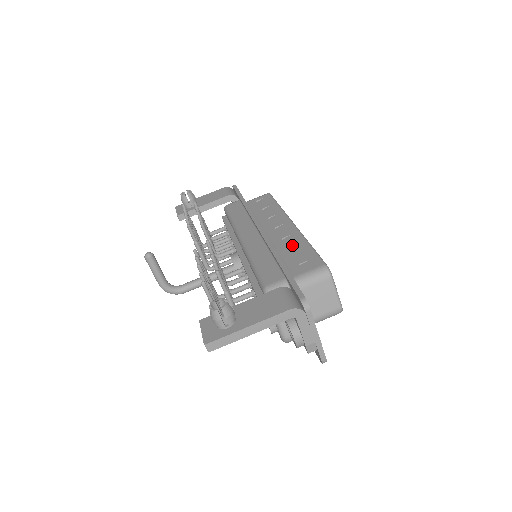
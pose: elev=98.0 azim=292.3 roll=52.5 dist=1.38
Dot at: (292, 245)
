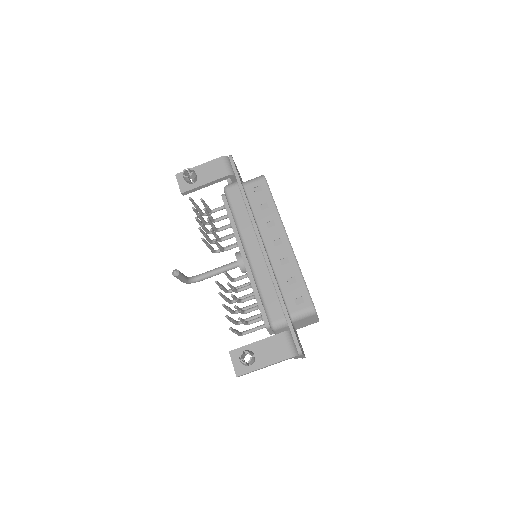
Dot at: (288, 273)
